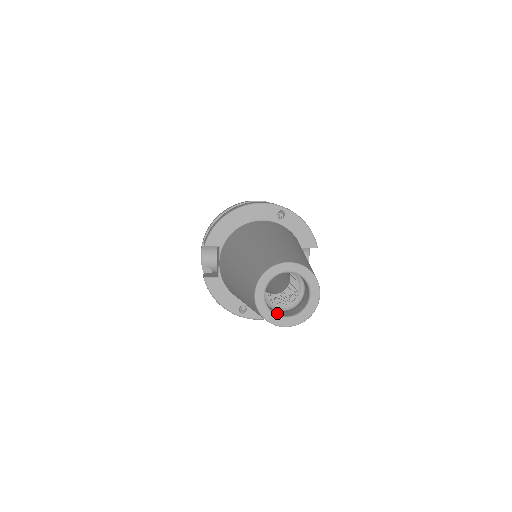
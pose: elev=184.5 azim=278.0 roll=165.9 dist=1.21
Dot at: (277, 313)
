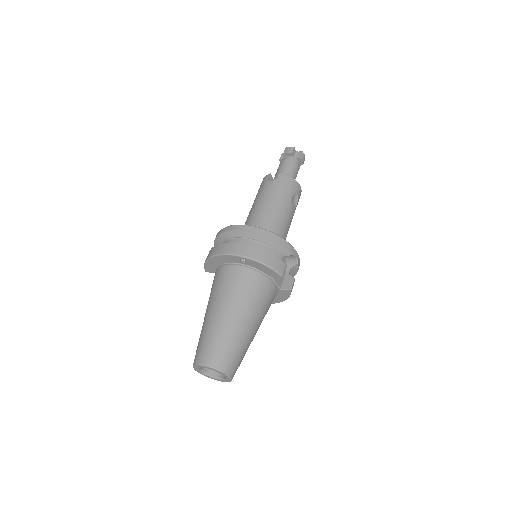
Dot at: (214, 374)
